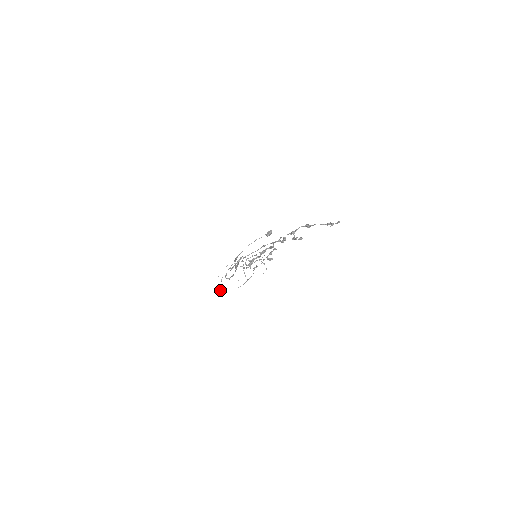
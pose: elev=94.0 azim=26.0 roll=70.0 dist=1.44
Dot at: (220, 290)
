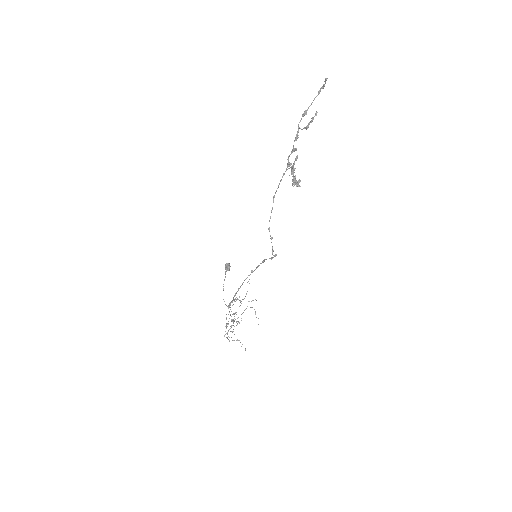
Dot at: (245, 350)
